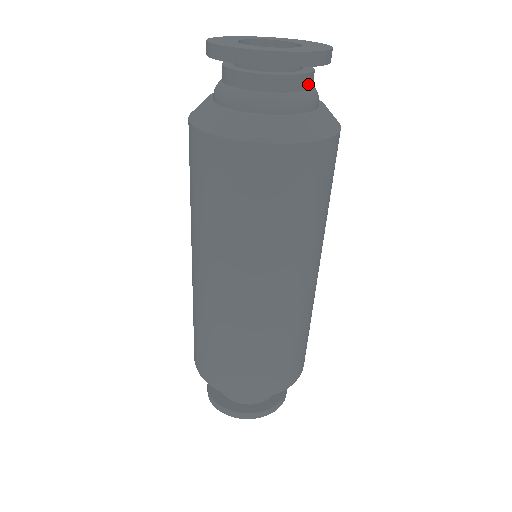
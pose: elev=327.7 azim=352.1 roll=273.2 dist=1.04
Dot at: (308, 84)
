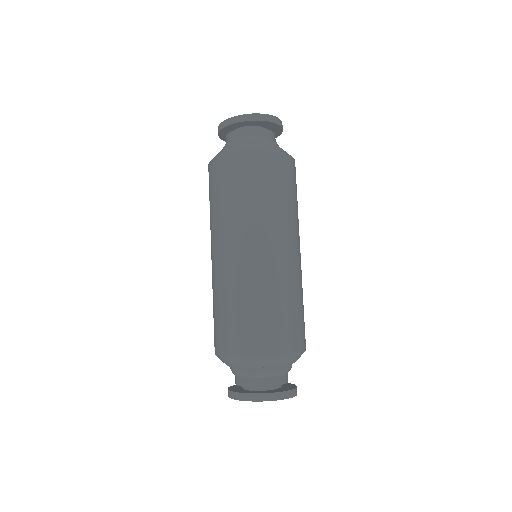
Dot at: (261, 133)
